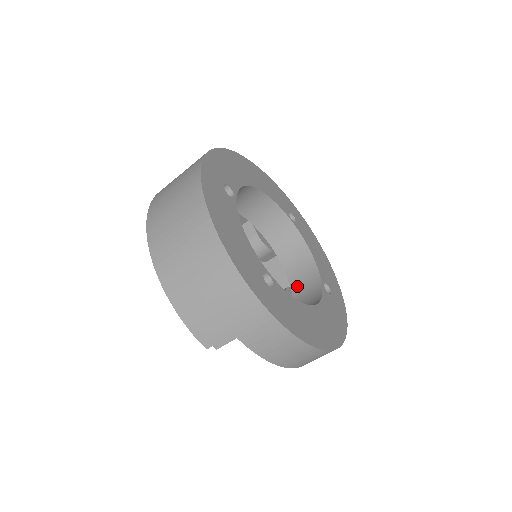
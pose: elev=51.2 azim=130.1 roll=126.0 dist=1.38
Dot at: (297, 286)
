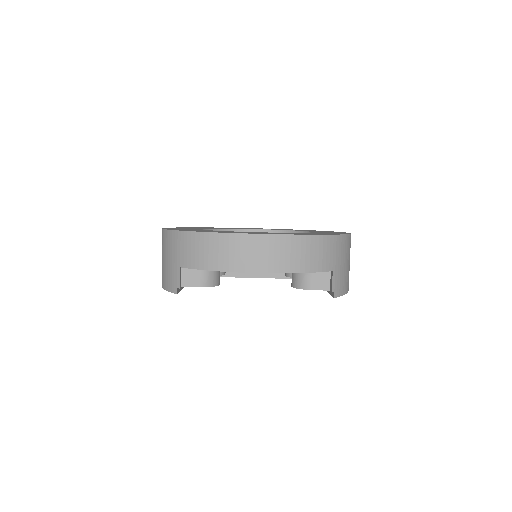
Dot at: occluded
